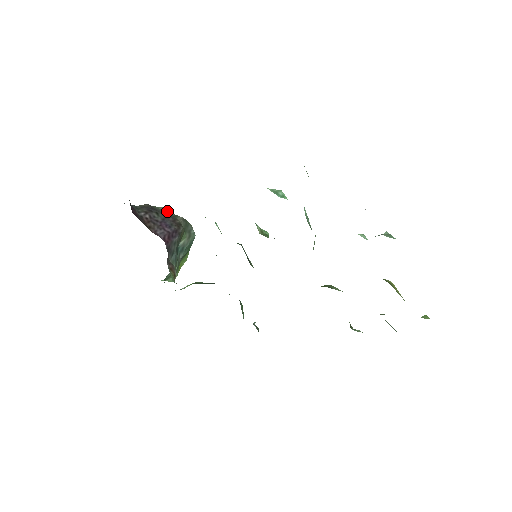
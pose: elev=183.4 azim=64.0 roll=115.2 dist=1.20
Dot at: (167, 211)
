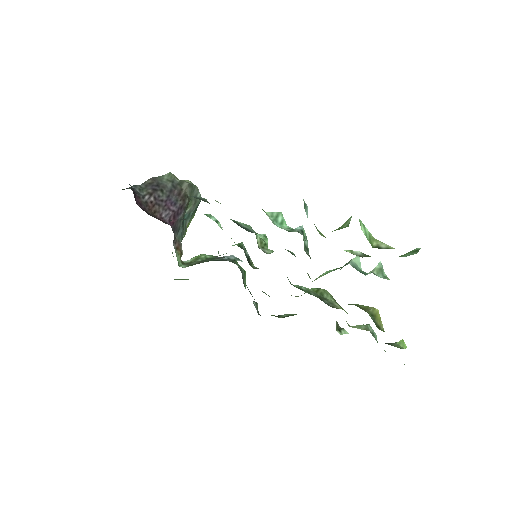
Dot at: (172, 178)
